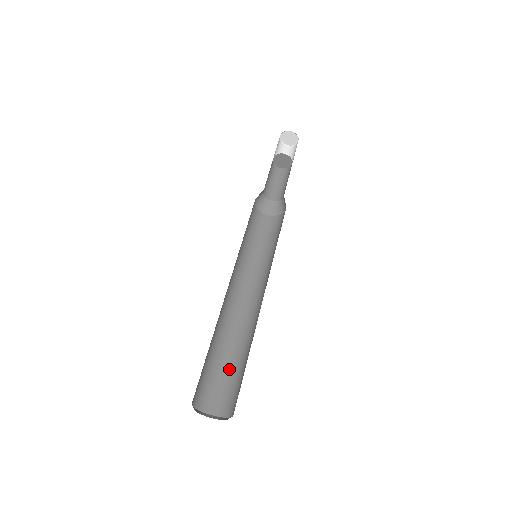
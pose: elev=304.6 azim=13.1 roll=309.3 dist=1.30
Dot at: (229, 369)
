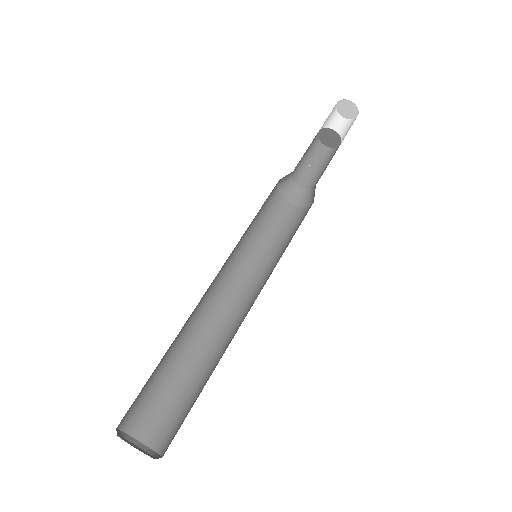
Dot at: (182, 391)
